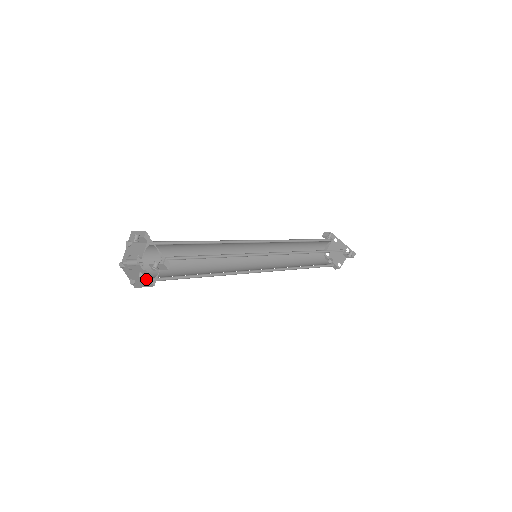
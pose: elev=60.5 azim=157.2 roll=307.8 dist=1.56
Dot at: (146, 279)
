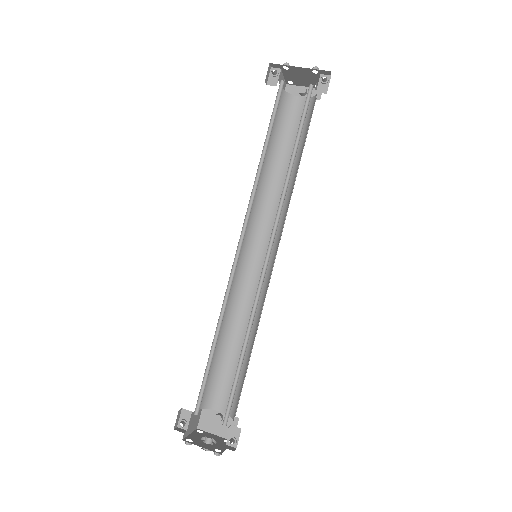
Dot at: occluded
